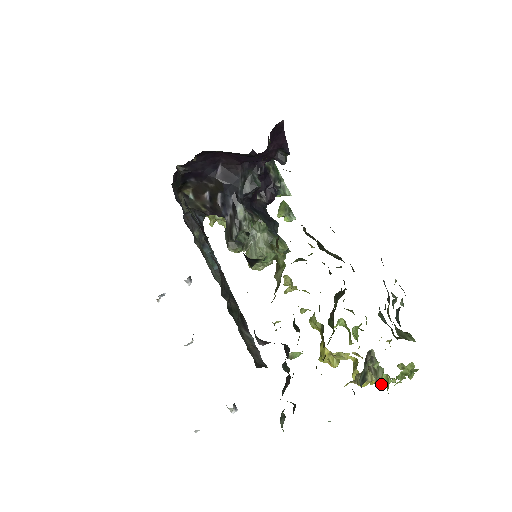
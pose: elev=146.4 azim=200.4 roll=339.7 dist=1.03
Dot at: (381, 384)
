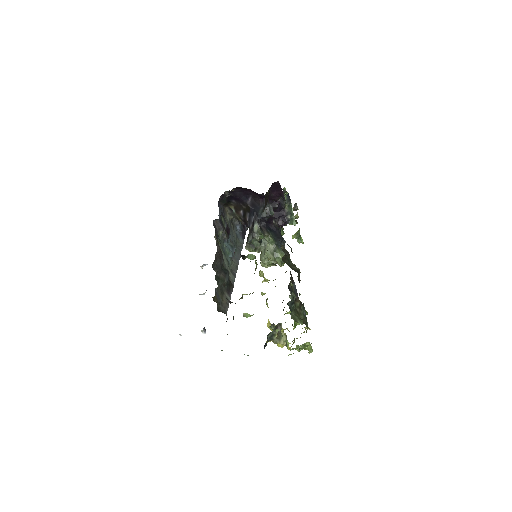
Dot at: (290, 349)
